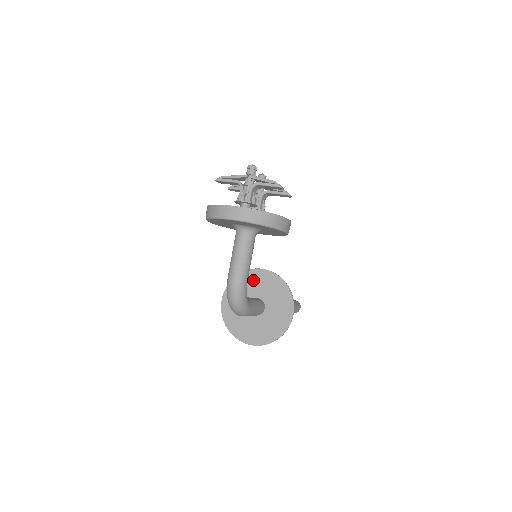
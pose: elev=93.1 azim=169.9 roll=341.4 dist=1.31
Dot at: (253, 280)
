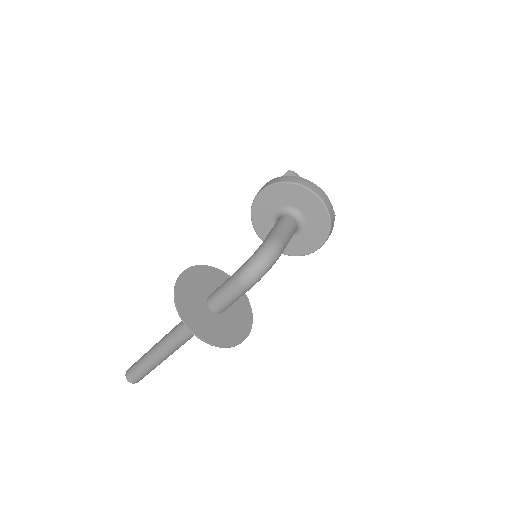
Dot at: (221, 280)
